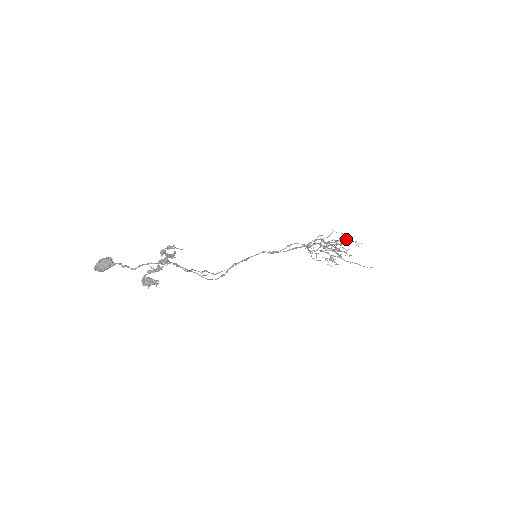
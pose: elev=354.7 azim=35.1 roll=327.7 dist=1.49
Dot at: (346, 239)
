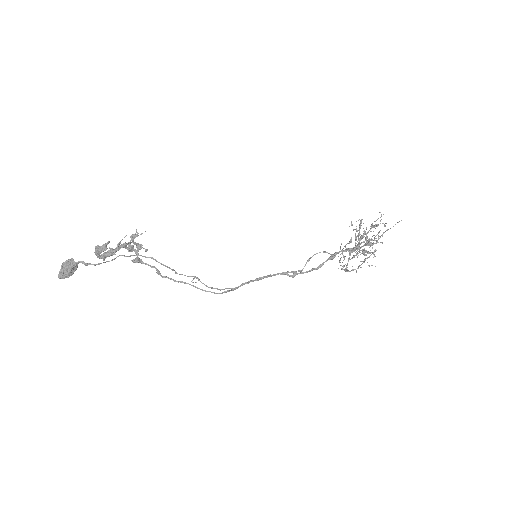
Dot at: (371, 228)
